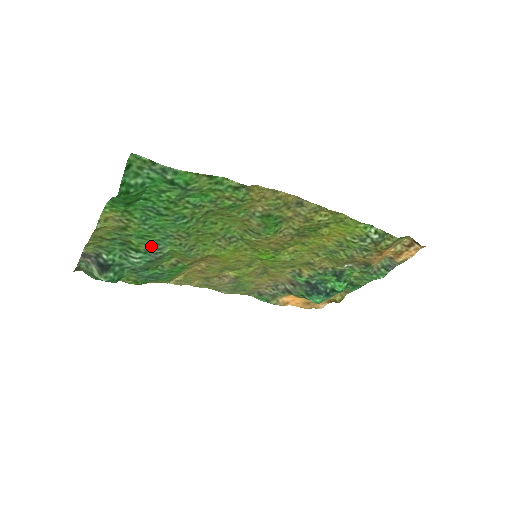
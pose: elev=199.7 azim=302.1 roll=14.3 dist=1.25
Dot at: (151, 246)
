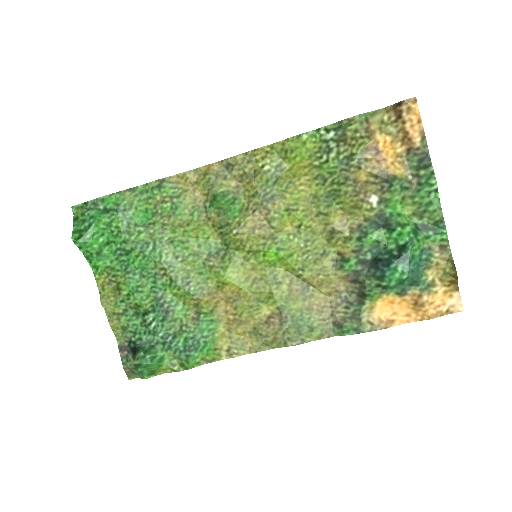
Dot at: (153, 299)
